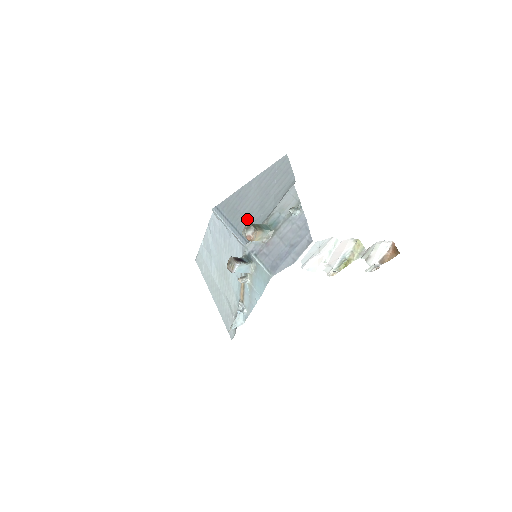
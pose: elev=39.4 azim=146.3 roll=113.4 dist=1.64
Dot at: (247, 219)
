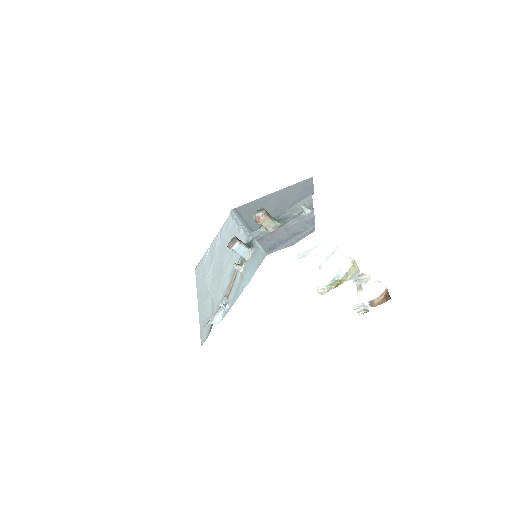
Dot at: occluded
